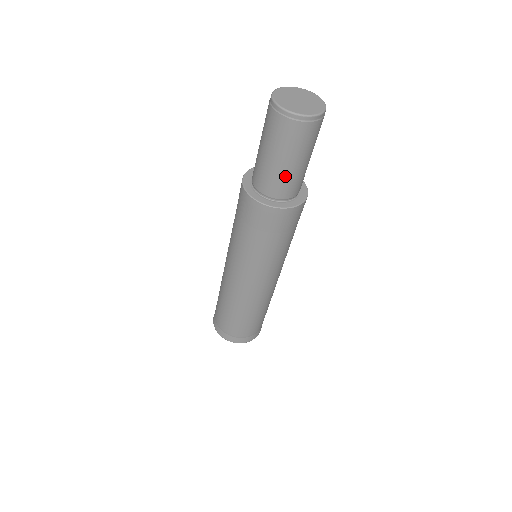
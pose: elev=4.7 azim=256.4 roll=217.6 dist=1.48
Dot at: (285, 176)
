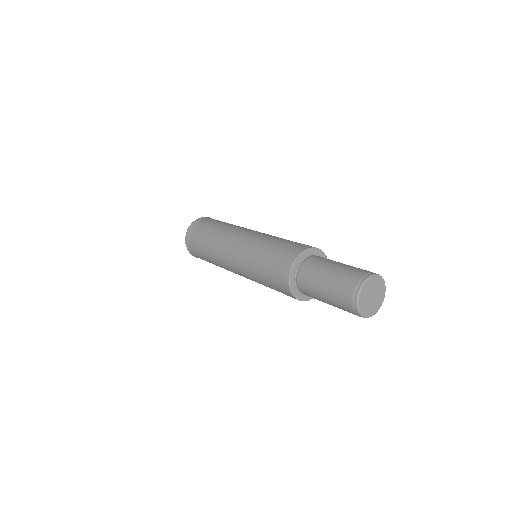
Dot at: occluded
